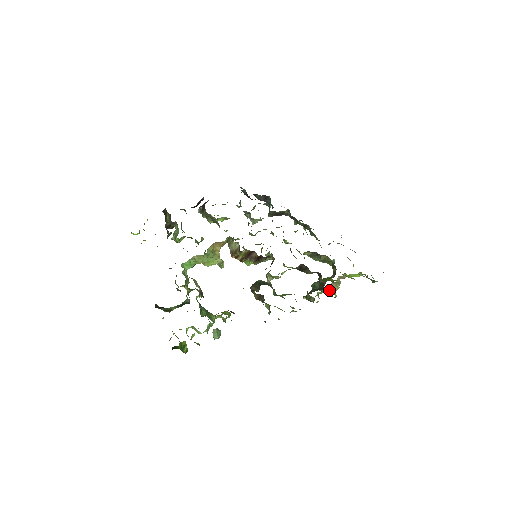
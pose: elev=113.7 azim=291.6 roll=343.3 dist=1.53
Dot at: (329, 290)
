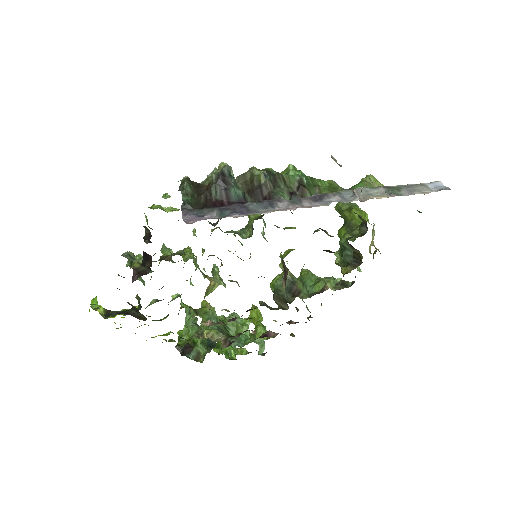
Dot at: occluded
